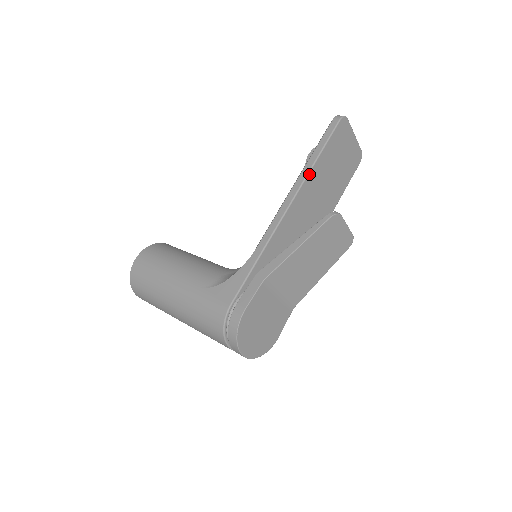
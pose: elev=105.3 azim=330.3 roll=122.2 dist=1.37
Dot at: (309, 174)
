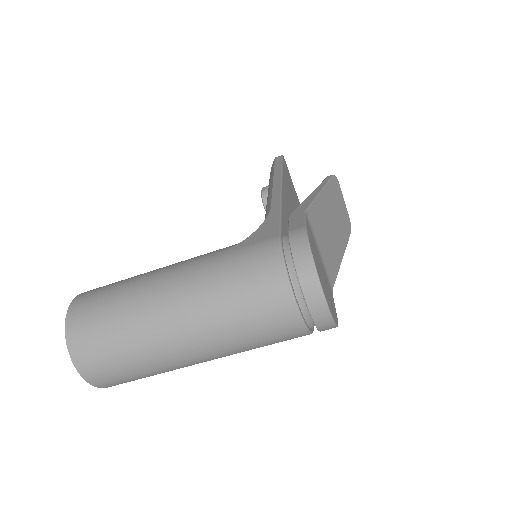
Dot at: (282, 174)
